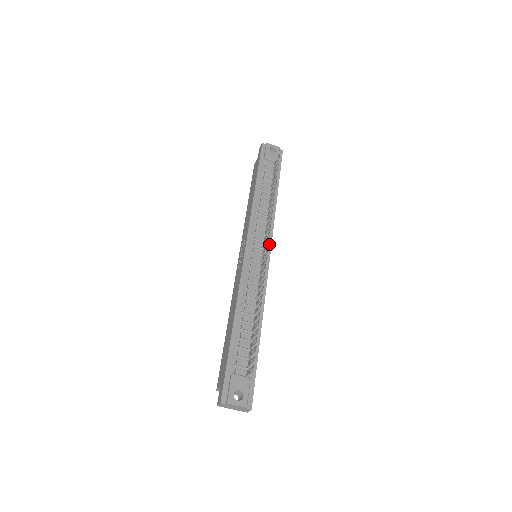
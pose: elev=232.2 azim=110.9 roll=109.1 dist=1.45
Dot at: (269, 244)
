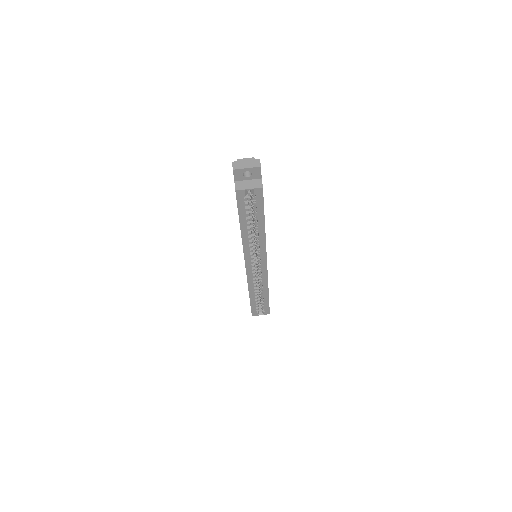
Dot at: occluded
